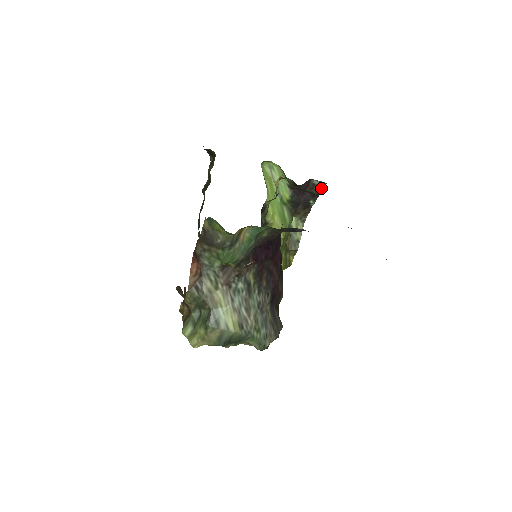
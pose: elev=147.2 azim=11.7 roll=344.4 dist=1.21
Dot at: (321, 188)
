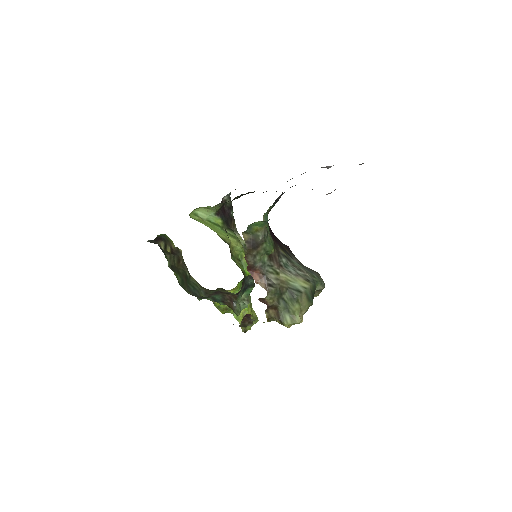
Dot at: (230, 199)
